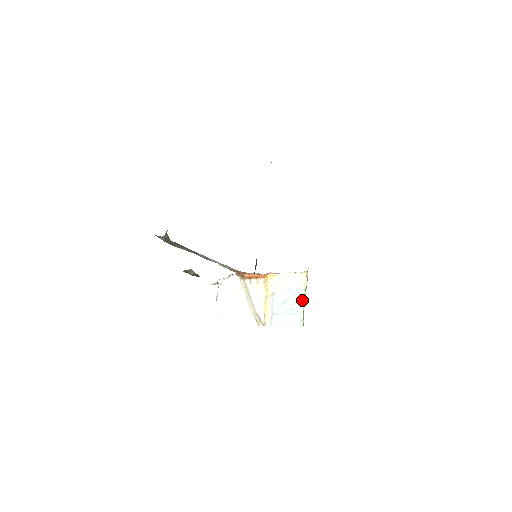
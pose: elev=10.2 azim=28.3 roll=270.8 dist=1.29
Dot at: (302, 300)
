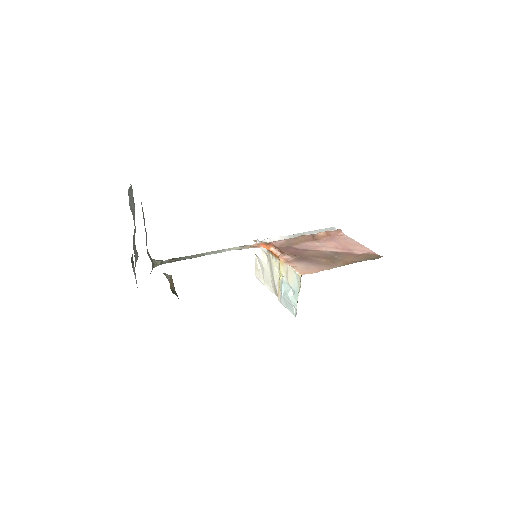
Dot at: (297, 298)
